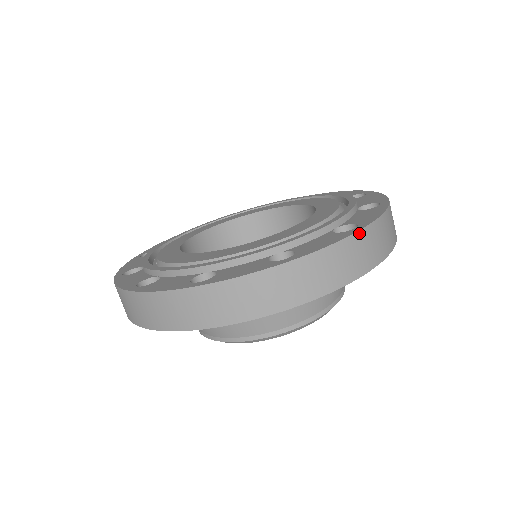
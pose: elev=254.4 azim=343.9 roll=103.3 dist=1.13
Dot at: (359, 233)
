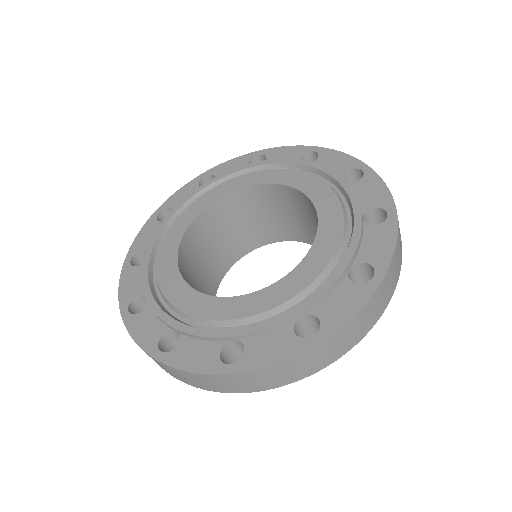
Dot at: (221, 375)
